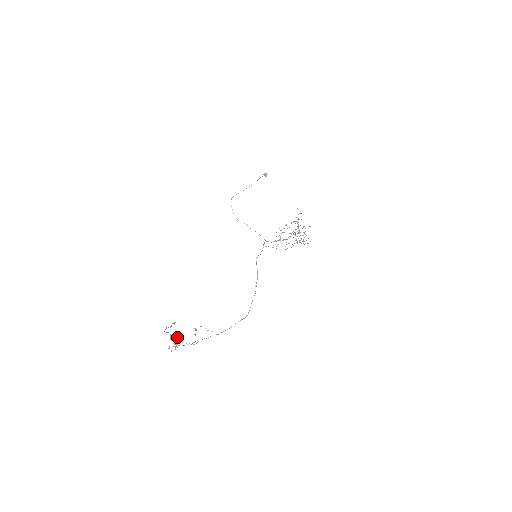
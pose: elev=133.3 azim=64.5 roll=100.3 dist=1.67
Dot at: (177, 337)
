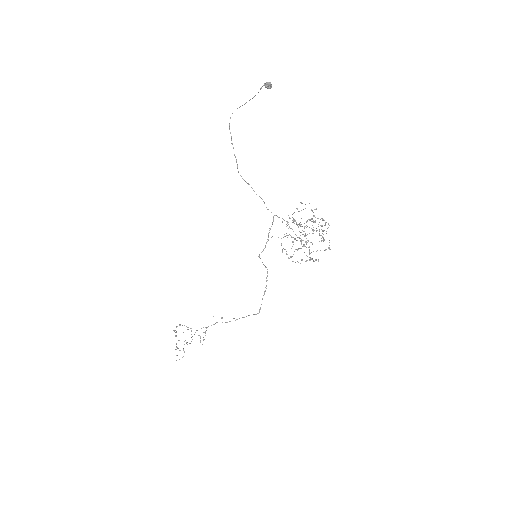
Dot at: occluded
